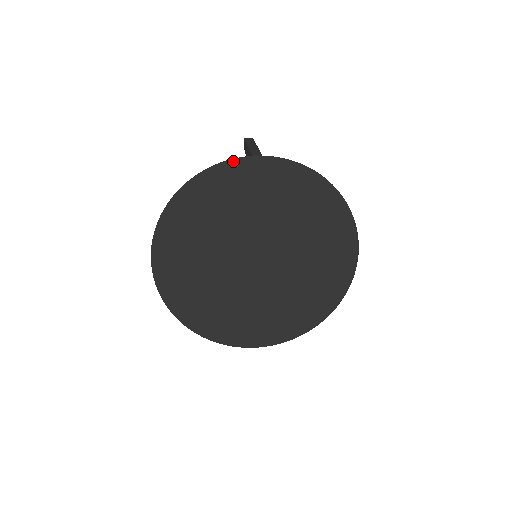
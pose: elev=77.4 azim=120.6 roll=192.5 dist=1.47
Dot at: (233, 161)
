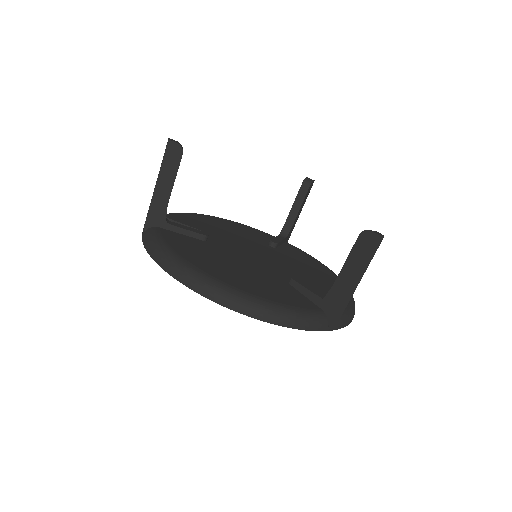
Dot at: (308, 329)
